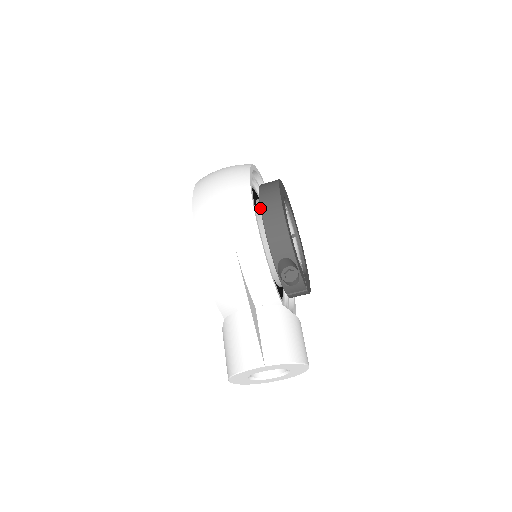
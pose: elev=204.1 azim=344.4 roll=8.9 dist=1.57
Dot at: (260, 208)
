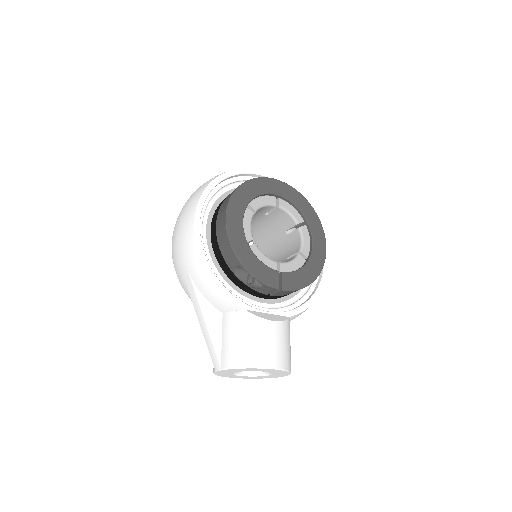
Dot at: (216, 220)
